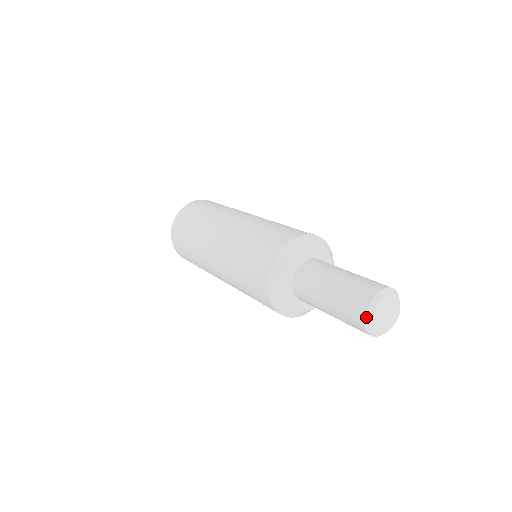
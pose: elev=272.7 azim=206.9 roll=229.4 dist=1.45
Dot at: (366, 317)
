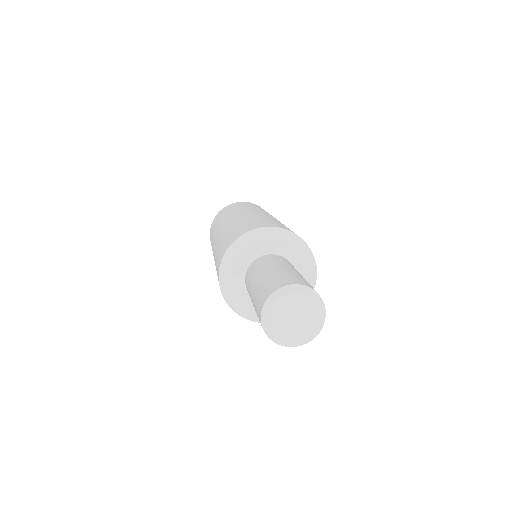
Dot at: (265, 304)
